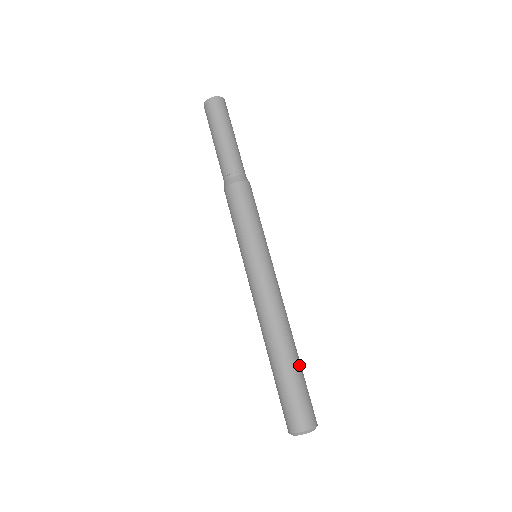
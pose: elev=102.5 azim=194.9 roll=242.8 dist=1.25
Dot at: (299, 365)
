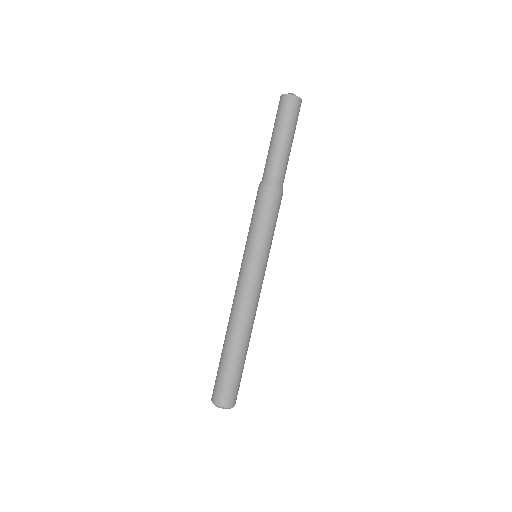
Dot at: (241, 359)
